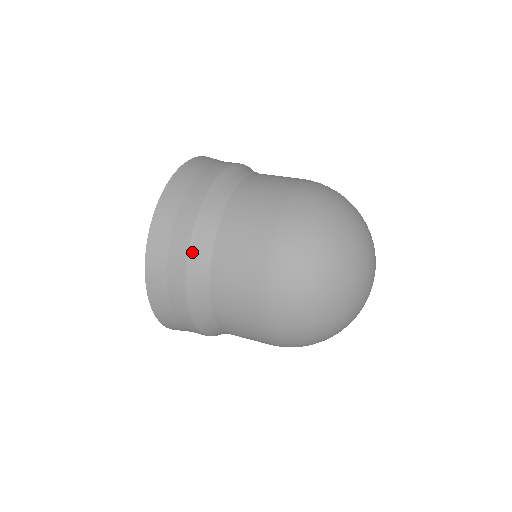
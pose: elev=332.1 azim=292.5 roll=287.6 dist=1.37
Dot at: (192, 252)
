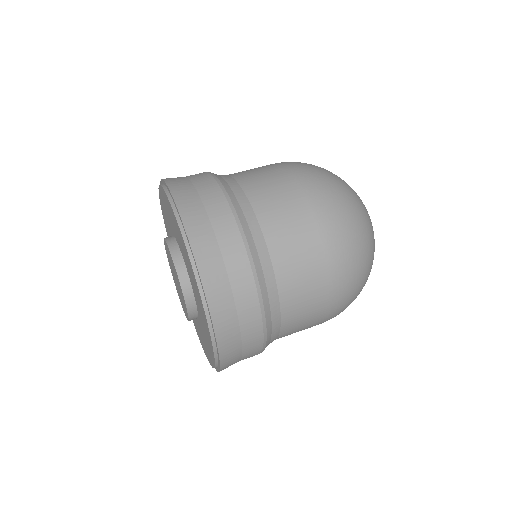
Dot at: (234, 209)
